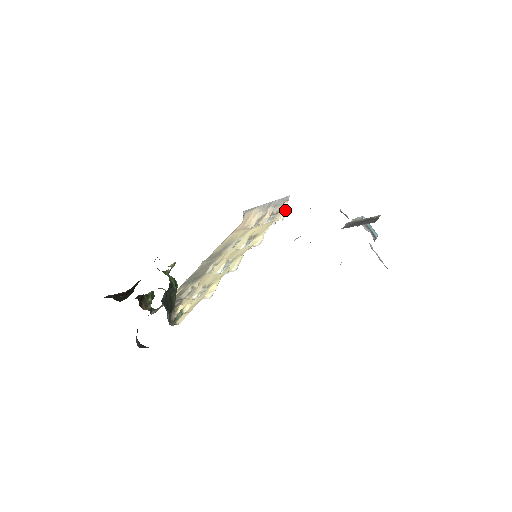
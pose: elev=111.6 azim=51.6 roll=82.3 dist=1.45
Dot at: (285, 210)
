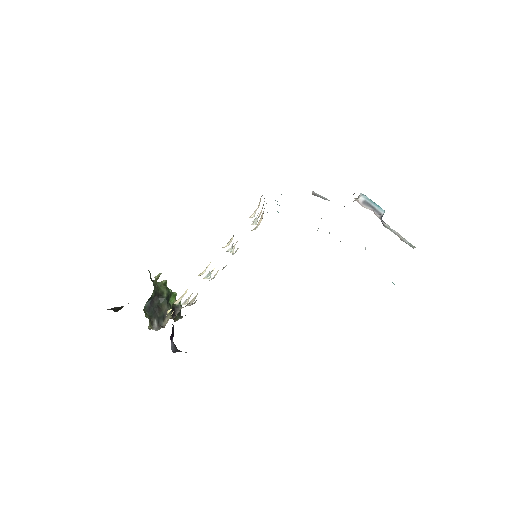
Dot at: (259, 205)
